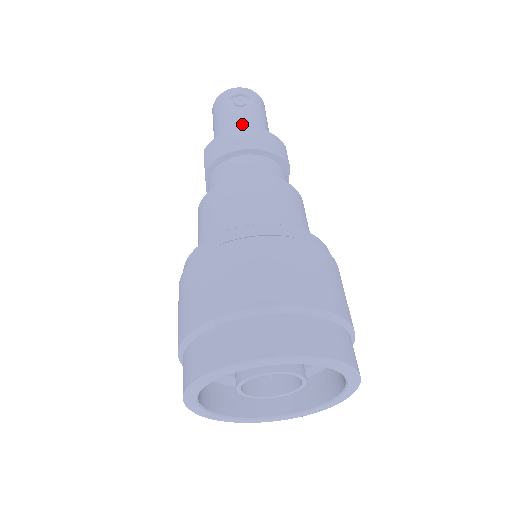
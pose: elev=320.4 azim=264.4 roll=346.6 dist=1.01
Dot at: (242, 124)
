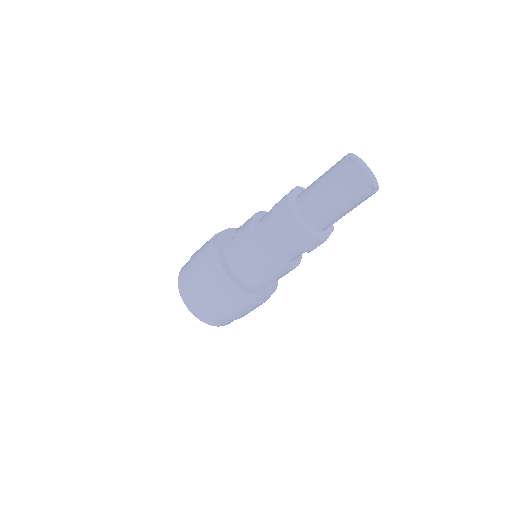
Dot at: (318, 209)
